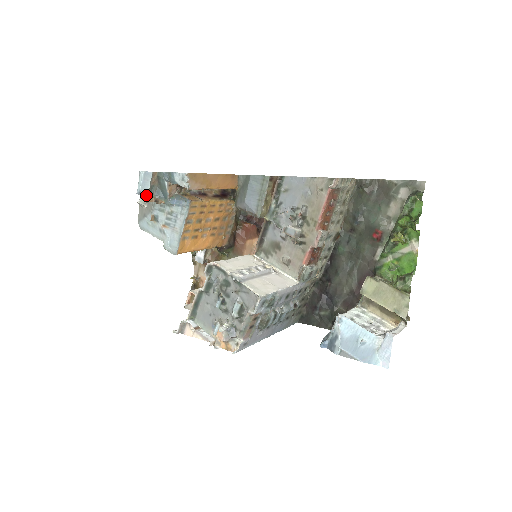
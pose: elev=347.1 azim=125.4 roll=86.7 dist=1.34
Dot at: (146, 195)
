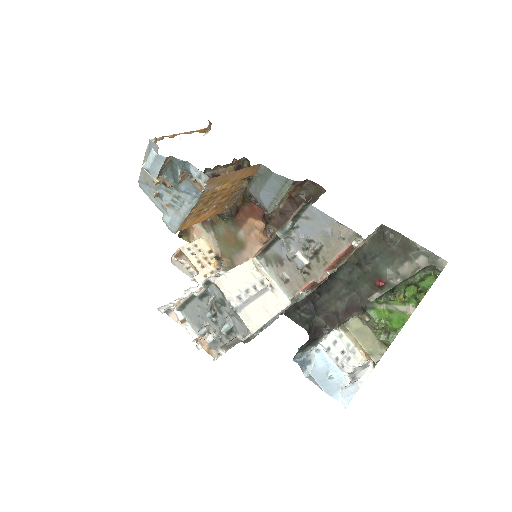
Dot at: (154, 176)
